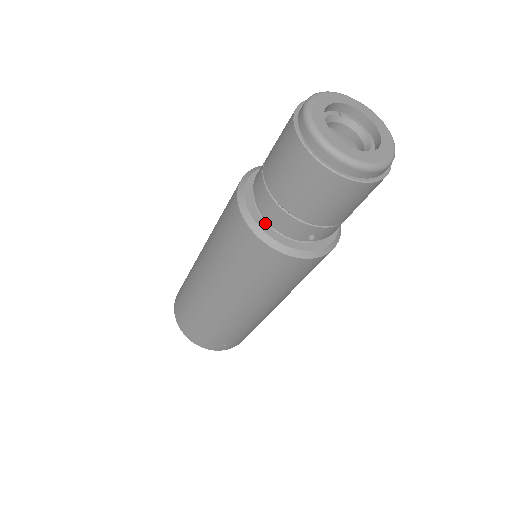
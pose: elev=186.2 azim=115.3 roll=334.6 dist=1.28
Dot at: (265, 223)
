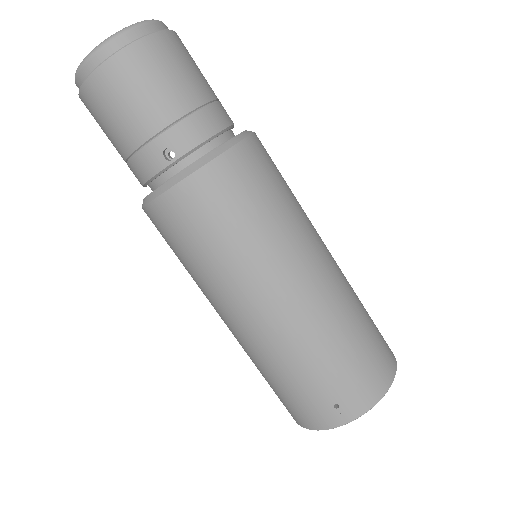
Dot at: occluded
